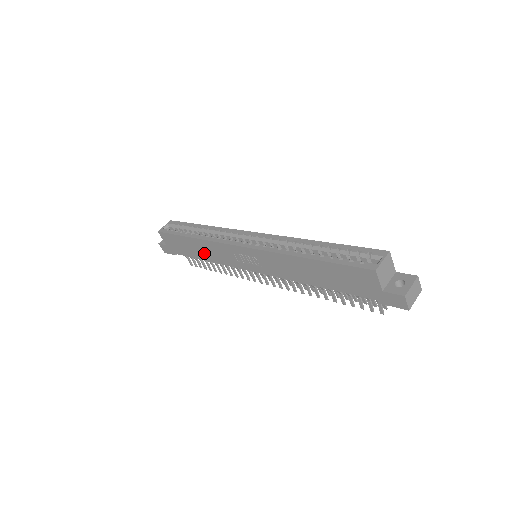
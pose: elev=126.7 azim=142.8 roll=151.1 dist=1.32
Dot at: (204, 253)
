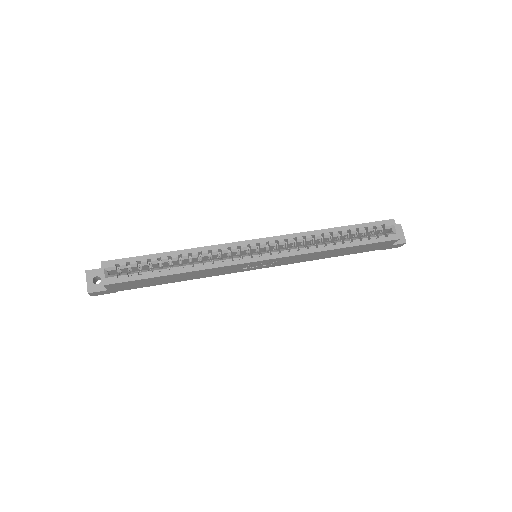
Dot at: (187, 278)
